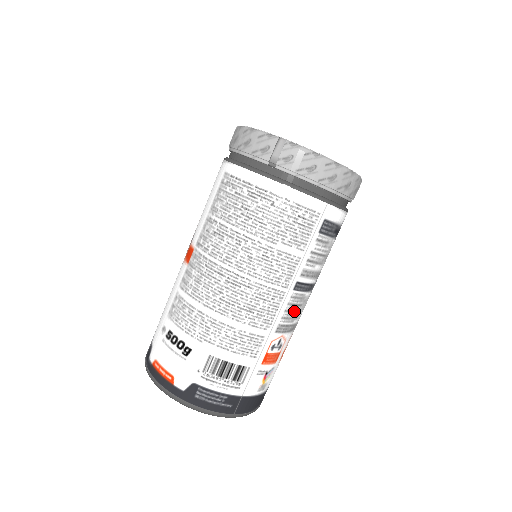
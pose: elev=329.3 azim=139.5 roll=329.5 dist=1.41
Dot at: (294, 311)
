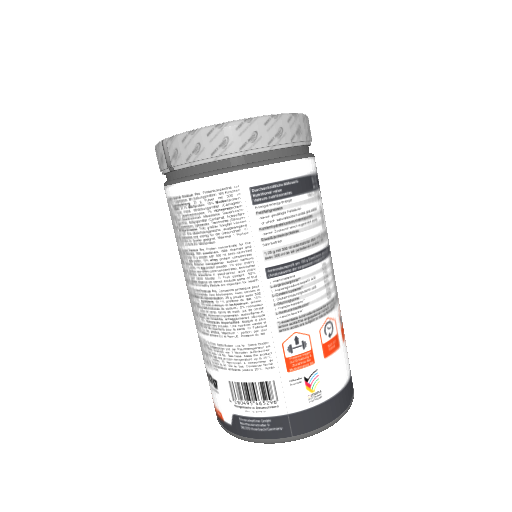
Dot at: (291, 300)
